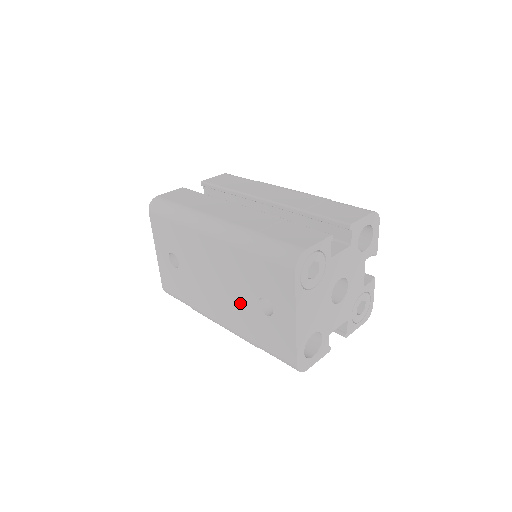
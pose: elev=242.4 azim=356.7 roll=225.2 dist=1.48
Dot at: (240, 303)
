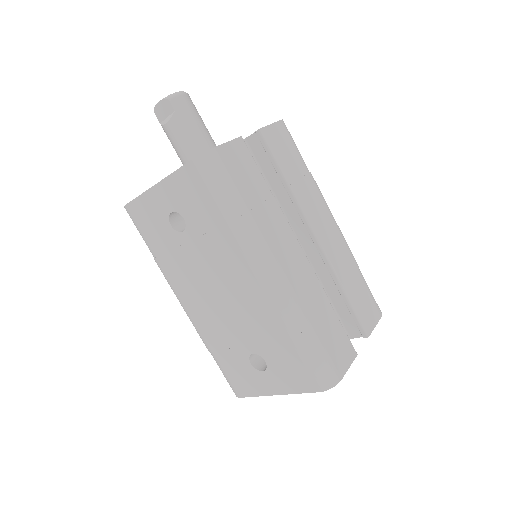
Dot at: (231, 332)
